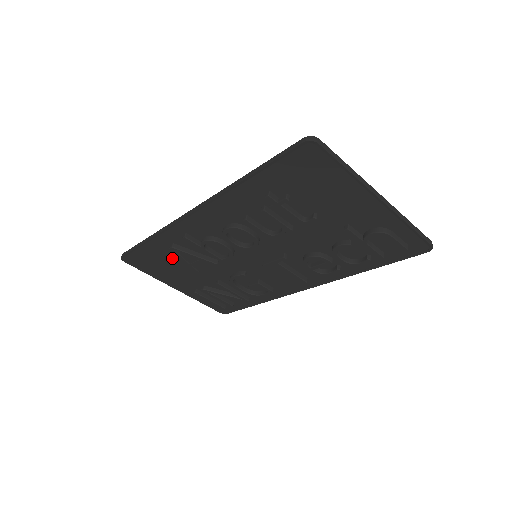
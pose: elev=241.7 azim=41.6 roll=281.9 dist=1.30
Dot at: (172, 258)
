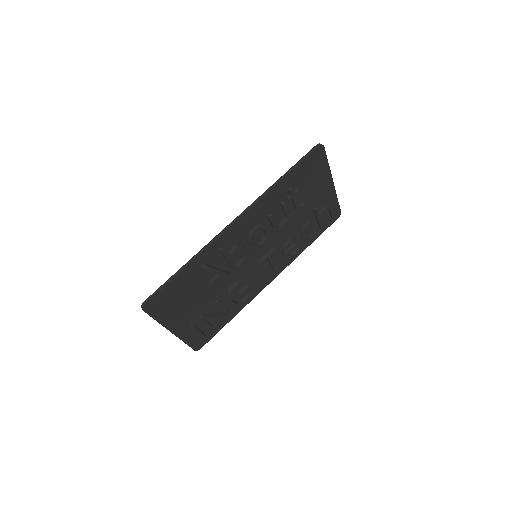
Dot at: (193, 285)
